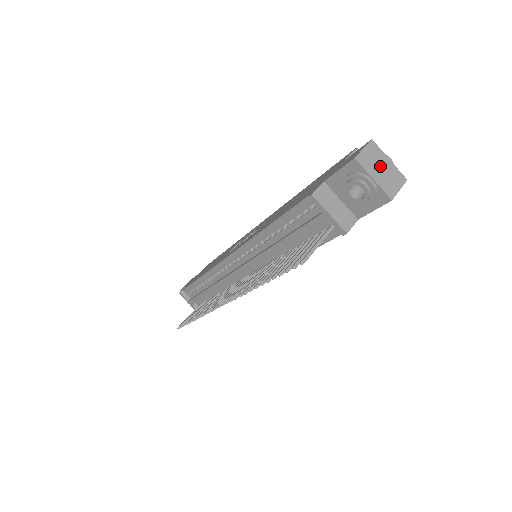
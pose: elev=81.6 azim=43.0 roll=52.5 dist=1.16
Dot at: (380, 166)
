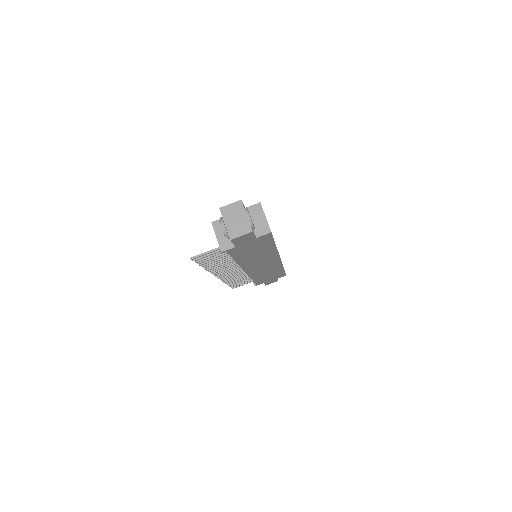
Dot at: (236, 217)
